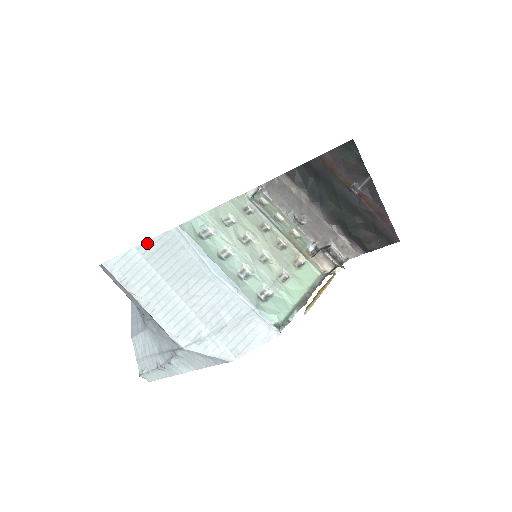
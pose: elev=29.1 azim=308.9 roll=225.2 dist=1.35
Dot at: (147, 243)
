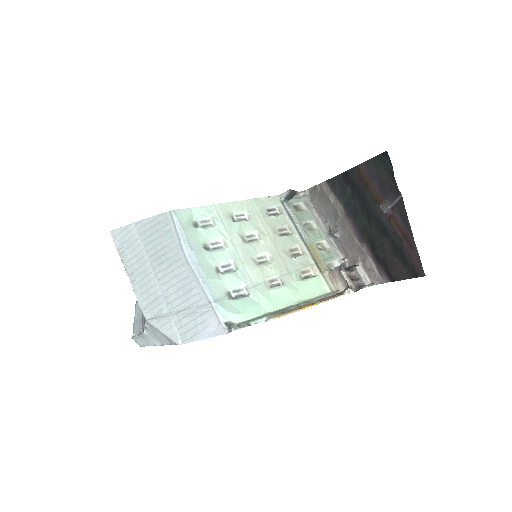
Dot at: (144, 220)
